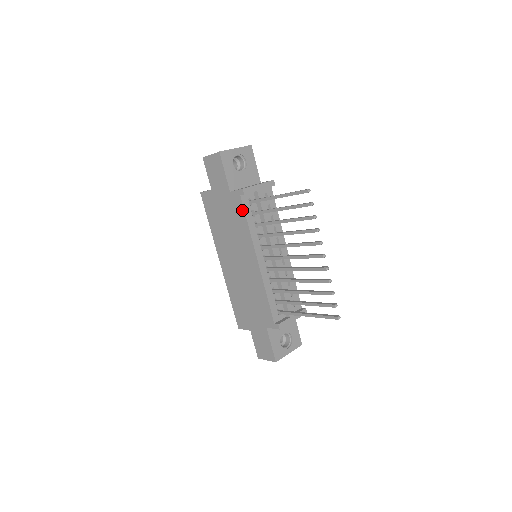
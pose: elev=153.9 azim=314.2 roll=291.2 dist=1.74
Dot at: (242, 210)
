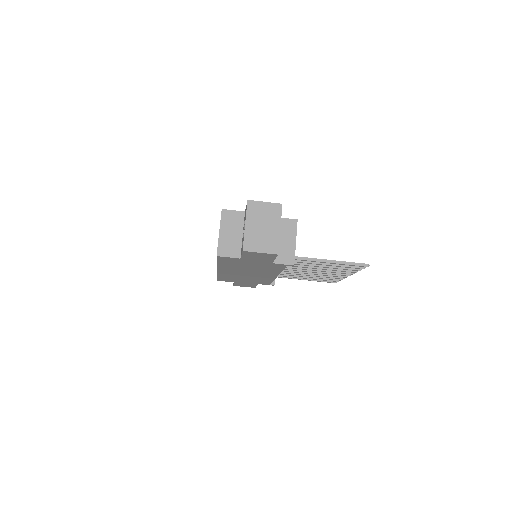
Dot at: (281, 268)
